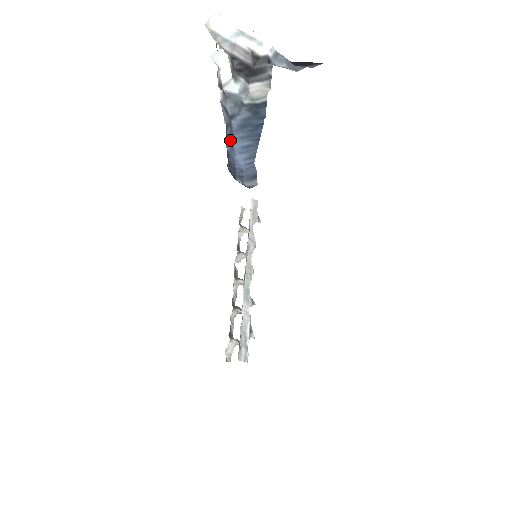
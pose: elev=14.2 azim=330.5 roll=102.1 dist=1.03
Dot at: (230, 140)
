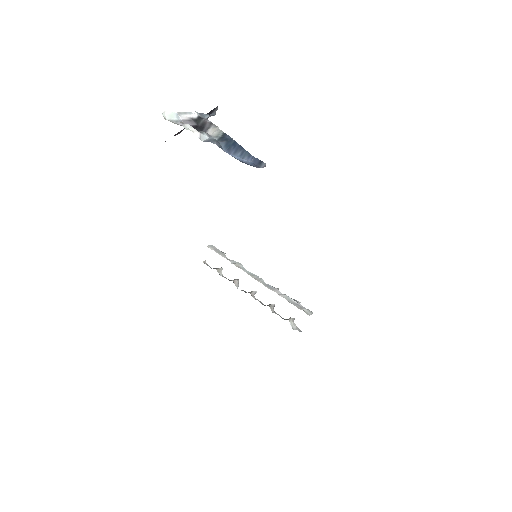
Dot at: occluded
